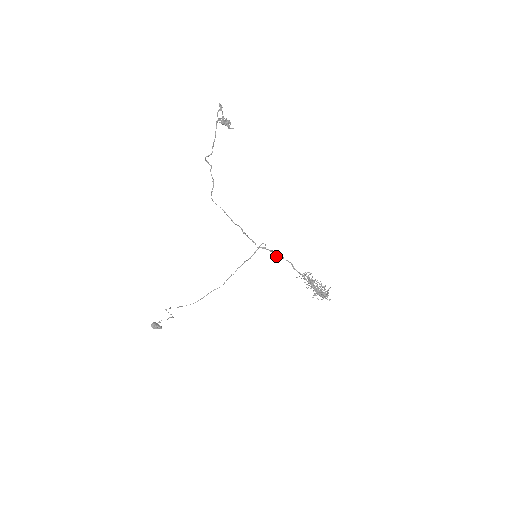
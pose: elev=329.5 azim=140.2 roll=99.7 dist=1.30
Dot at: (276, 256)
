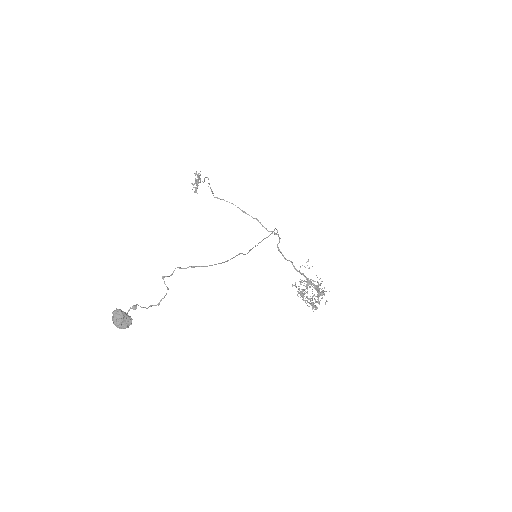
Dot at: (280, 251)
